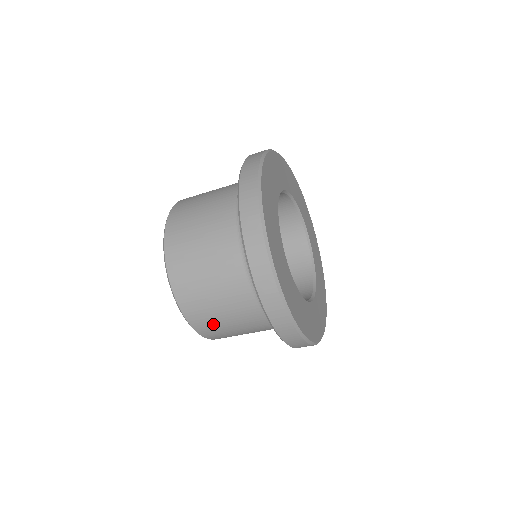
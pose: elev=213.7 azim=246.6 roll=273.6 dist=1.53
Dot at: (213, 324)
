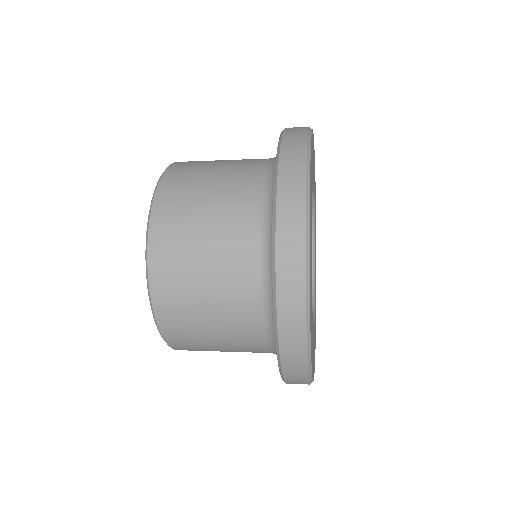
Dot at: (189, 329)
